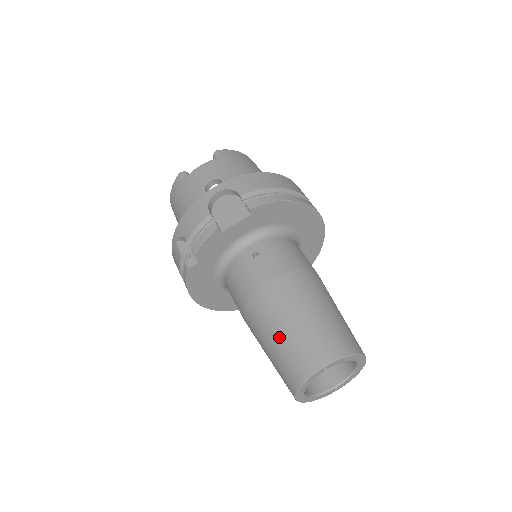
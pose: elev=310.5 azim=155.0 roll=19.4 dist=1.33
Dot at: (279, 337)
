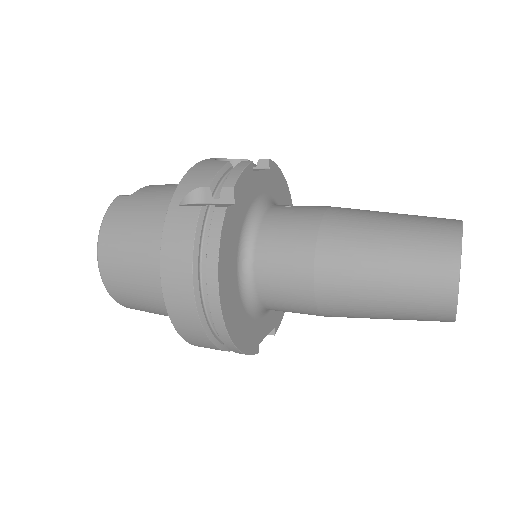
Dot at: (392, 226)
